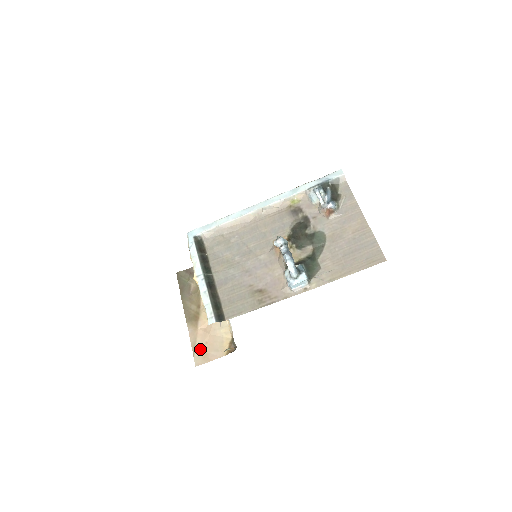
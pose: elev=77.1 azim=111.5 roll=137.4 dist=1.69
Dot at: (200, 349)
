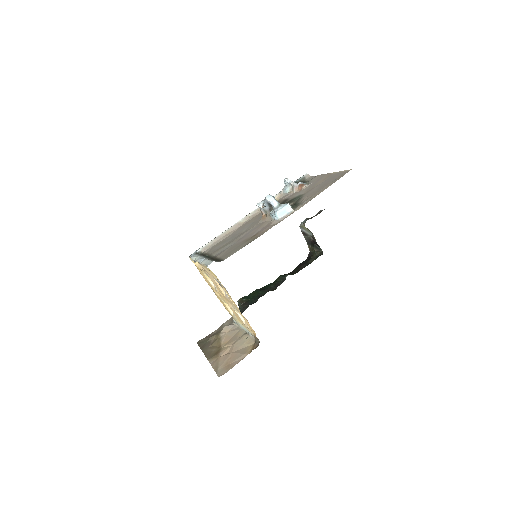
Dot at: (223, 366)
